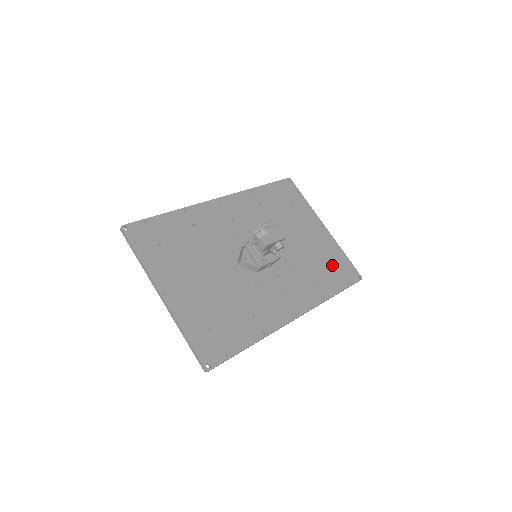
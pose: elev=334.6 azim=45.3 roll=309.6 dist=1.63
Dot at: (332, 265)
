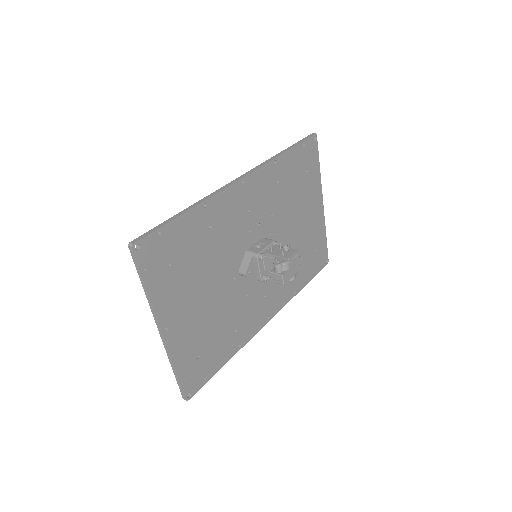
Dot at: (312, 253)
